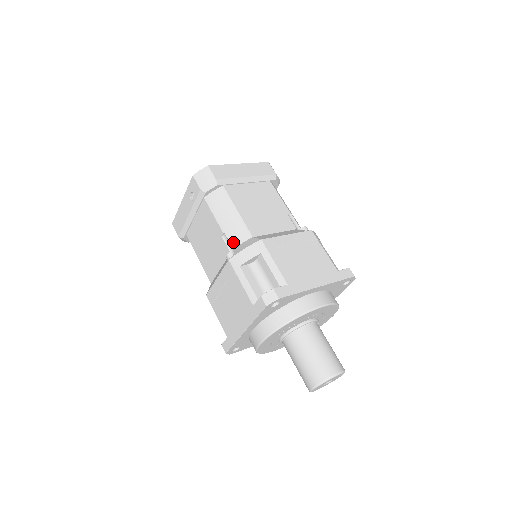
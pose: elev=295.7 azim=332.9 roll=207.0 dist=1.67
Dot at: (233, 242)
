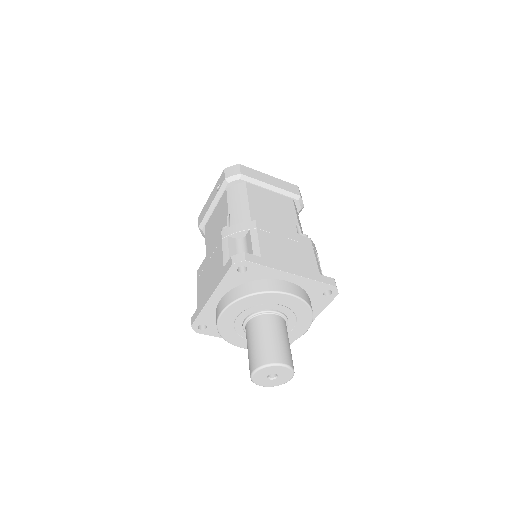
Dot at: (233, 222)
